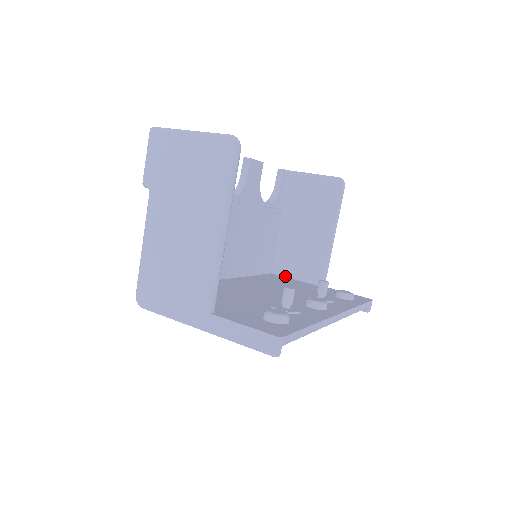
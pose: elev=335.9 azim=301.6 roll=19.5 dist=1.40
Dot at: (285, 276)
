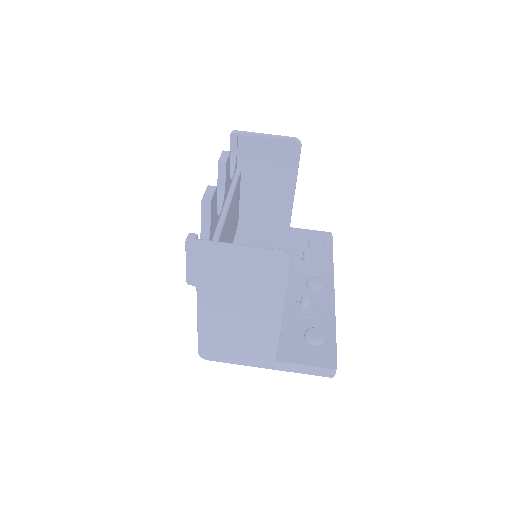
Dot at: (252, 224)
